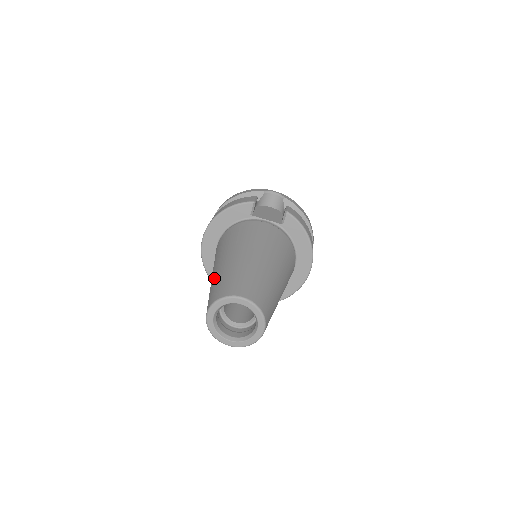
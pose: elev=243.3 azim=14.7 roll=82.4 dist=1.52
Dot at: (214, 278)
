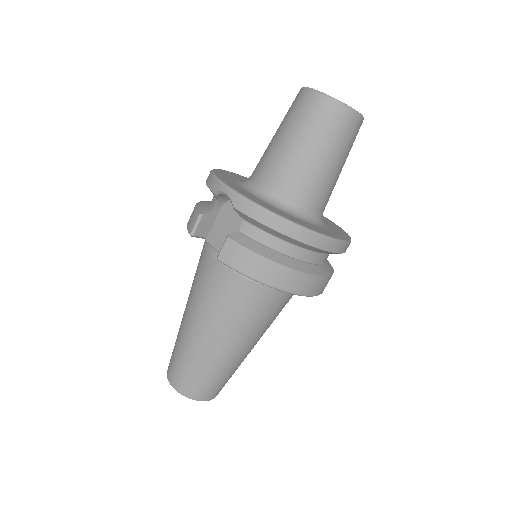
Dot at: occluded
